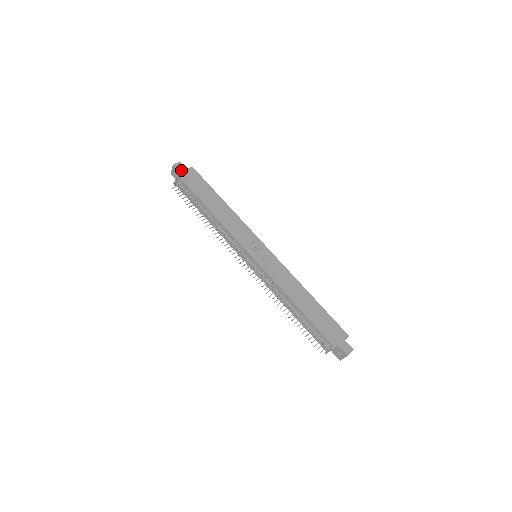
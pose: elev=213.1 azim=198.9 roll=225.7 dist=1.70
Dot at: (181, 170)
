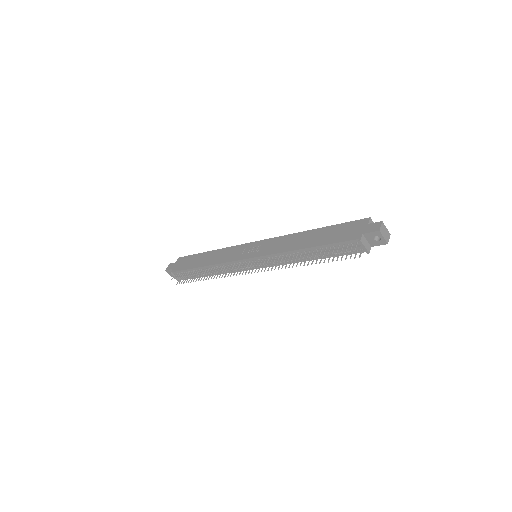
Dot at: (172, 267)
